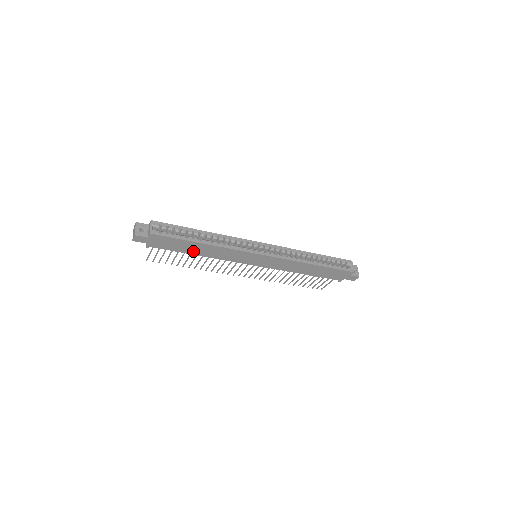
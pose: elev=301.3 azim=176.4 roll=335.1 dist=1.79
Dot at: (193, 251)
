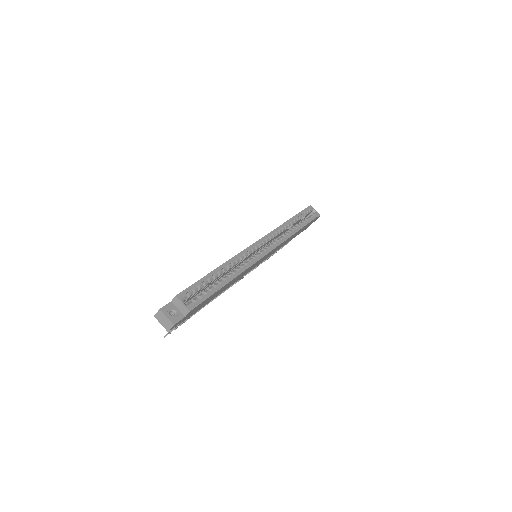
Dot at: (217, 295)
